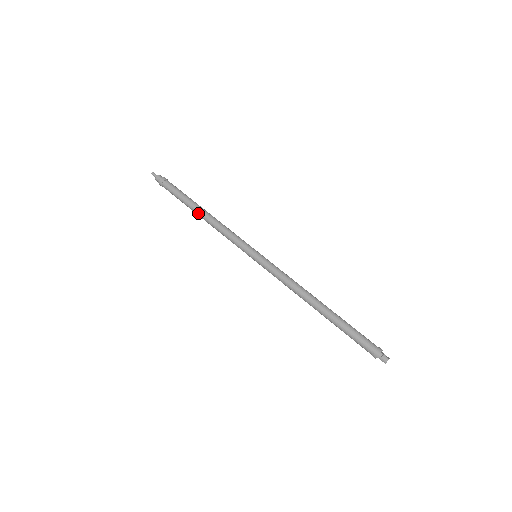
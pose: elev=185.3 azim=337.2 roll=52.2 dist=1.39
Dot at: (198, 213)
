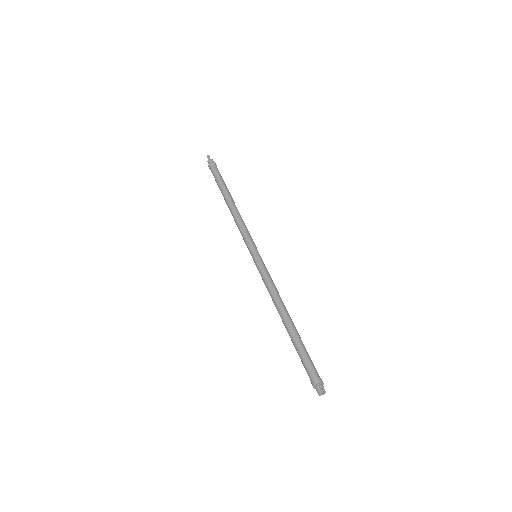
Dot at: (226, 203)
